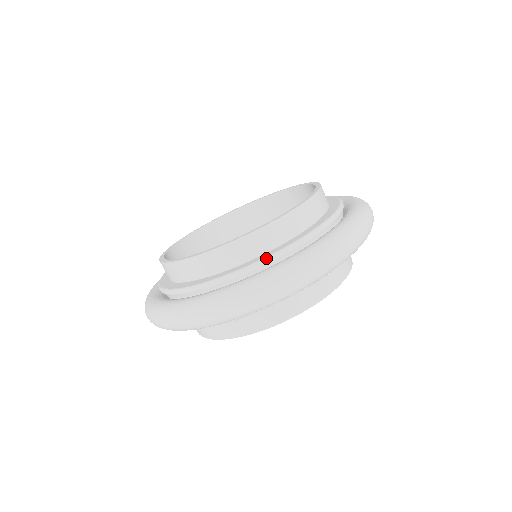
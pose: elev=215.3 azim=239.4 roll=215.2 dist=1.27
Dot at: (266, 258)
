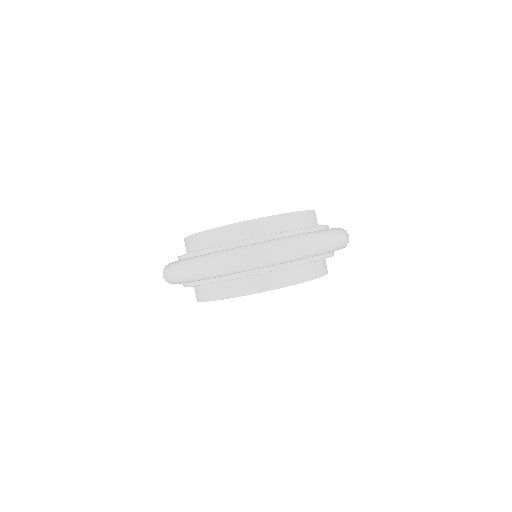
Dot at: (212, 248)
